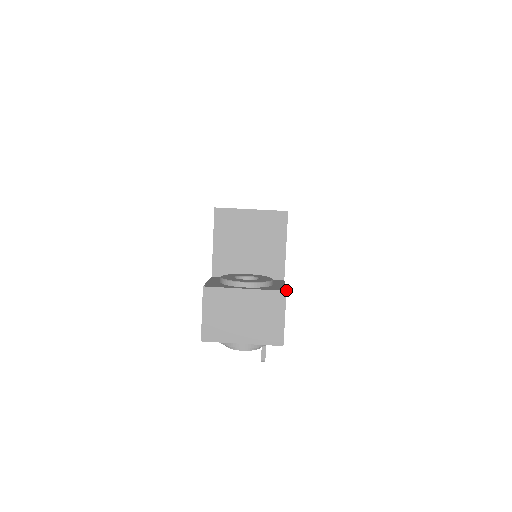
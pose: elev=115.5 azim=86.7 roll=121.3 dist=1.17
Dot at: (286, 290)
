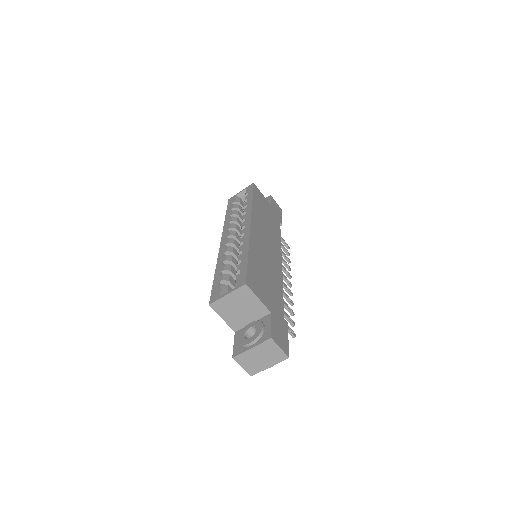
Dot at: (271, 337)
